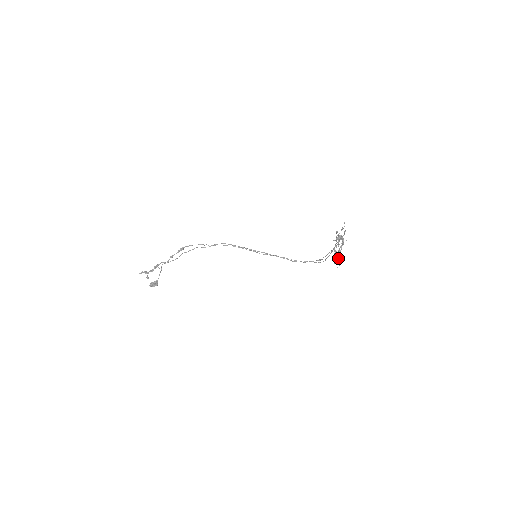
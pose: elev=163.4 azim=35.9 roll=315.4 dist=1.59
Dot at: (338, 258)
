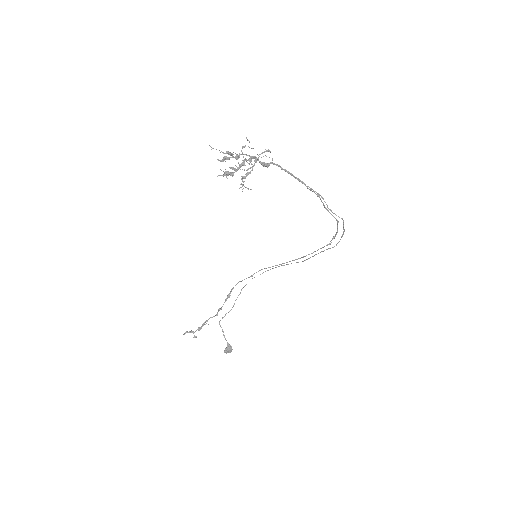
Dot at: (242, 180)
